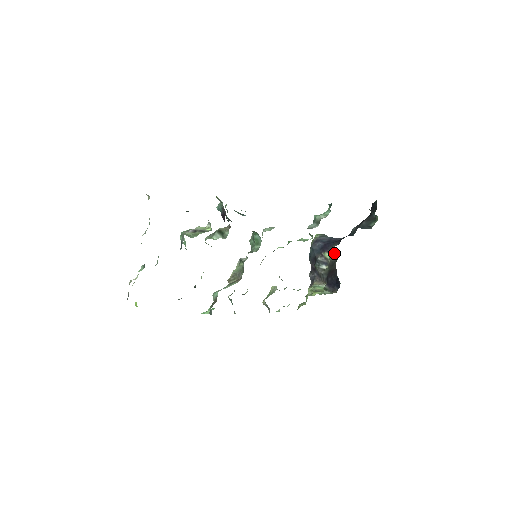
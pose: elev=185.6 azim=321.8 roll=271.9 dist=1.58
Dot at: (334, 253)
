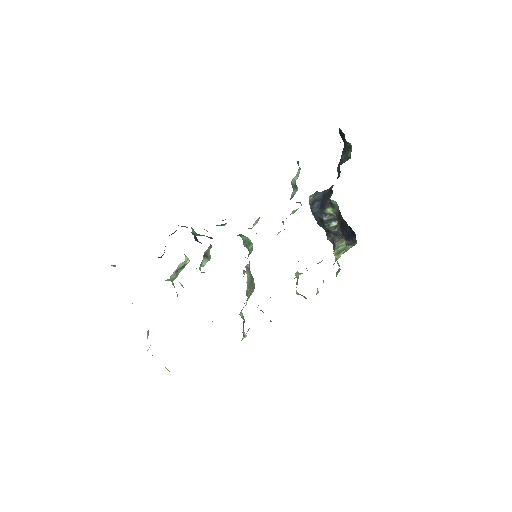
Dot at: (333, 205)
